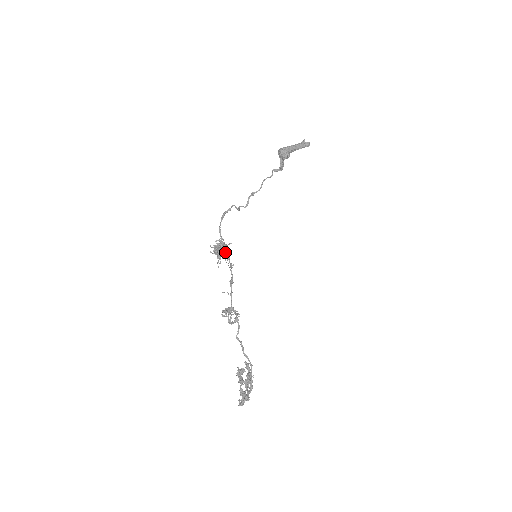
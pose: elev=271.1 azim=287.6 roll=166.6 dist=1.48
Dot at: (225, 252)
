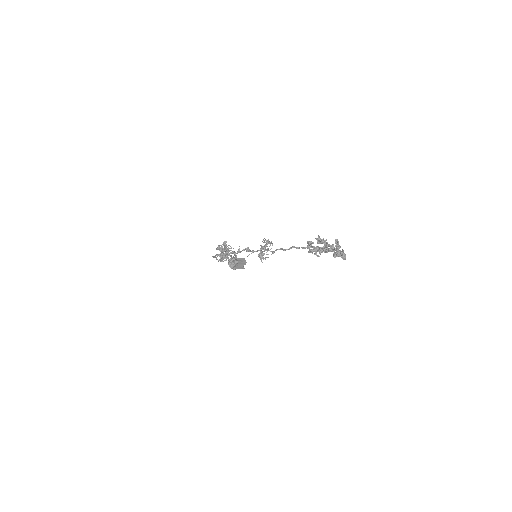
Dot at: occluded
